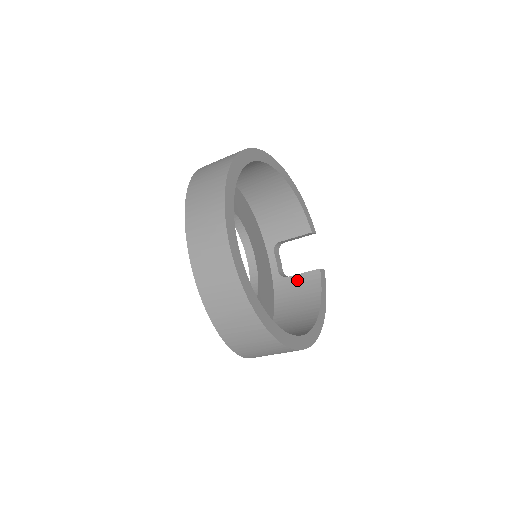
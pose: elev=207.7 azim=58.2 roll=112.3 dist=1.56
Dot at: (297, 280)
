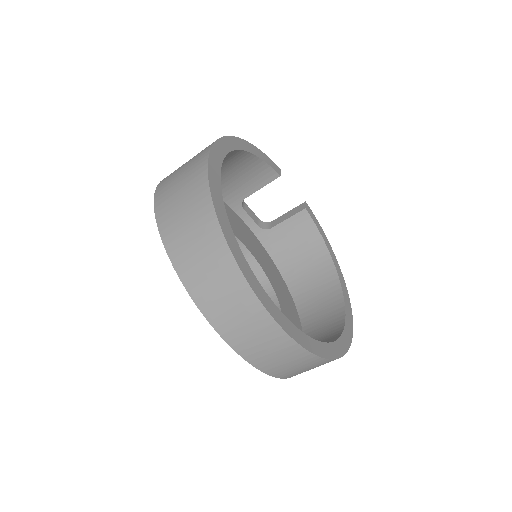
Dot at: (285, 228)
